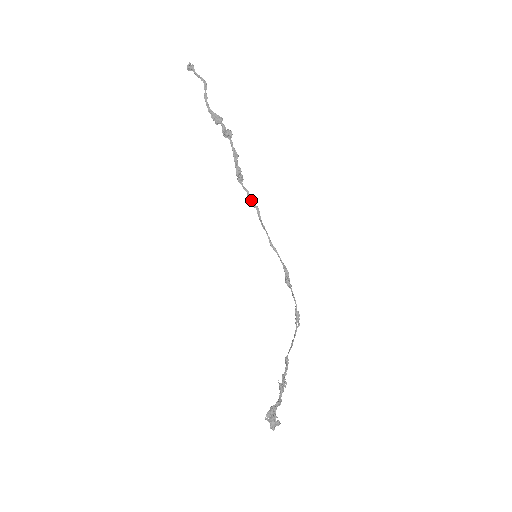
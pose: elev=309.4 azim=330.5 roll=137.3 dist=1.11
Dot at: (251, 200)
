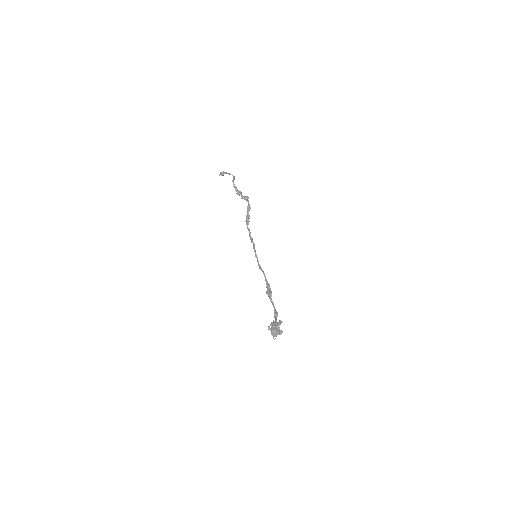
Dot at: (251, 238)
